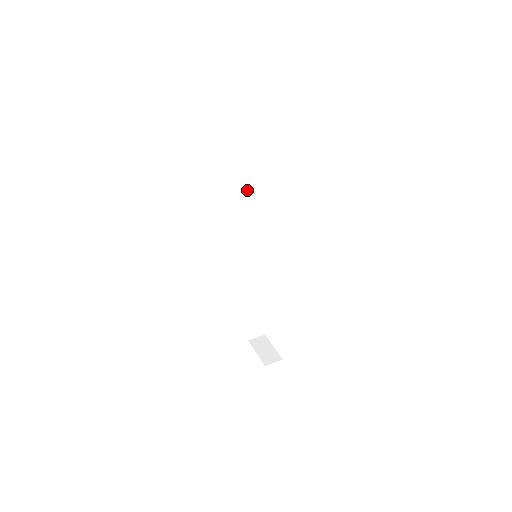
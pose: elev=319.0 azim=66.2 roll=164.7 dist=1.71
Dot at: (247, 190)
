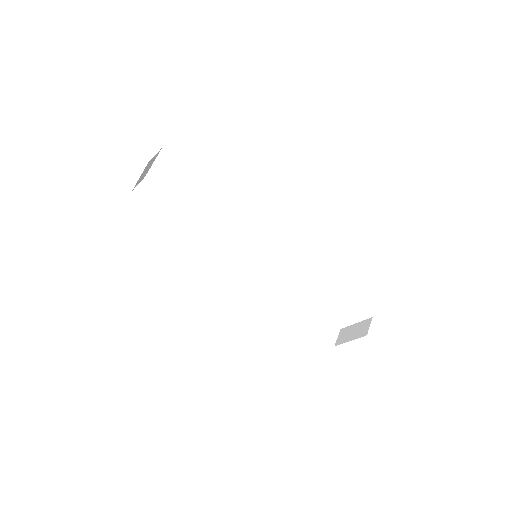
Dot at: (197, 222)
